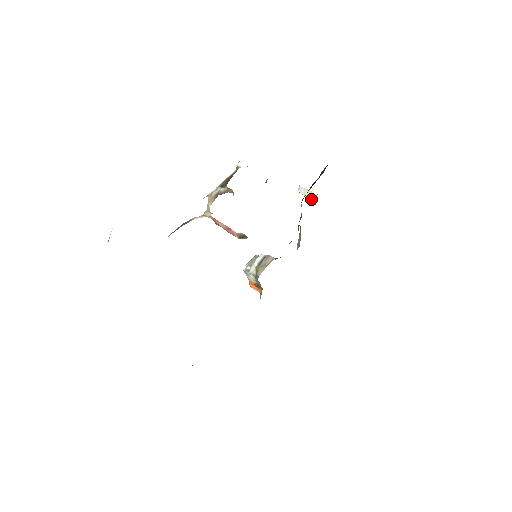
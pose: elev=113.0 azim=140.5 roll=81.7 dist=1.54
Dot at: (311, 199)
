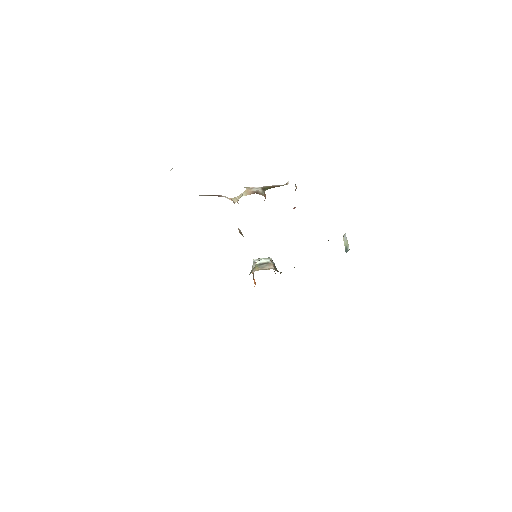
Dot at: (346, 250)
